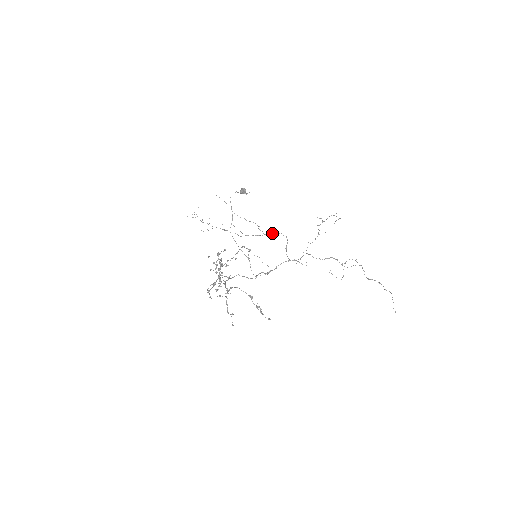
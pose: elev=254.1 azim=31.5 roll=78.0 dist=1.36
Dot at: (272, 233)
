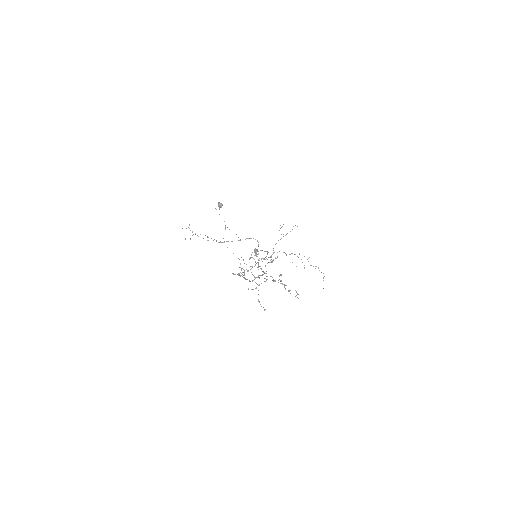
Dot at: (246, 238)
